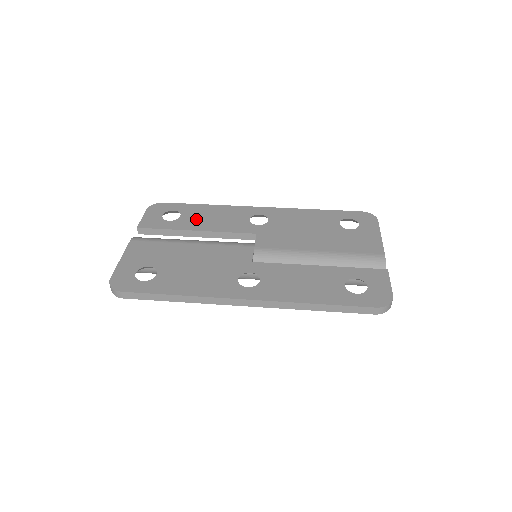
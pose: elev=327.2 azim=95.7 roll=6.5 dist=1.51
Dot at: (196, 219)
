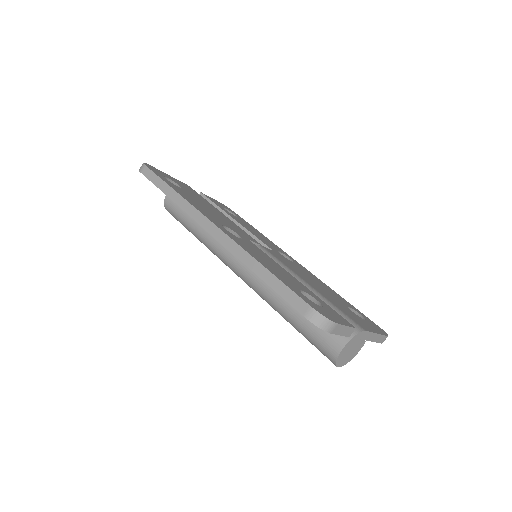
Dot at: occluded
